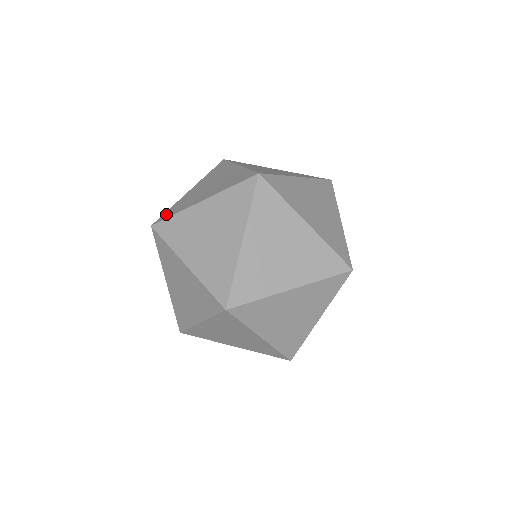
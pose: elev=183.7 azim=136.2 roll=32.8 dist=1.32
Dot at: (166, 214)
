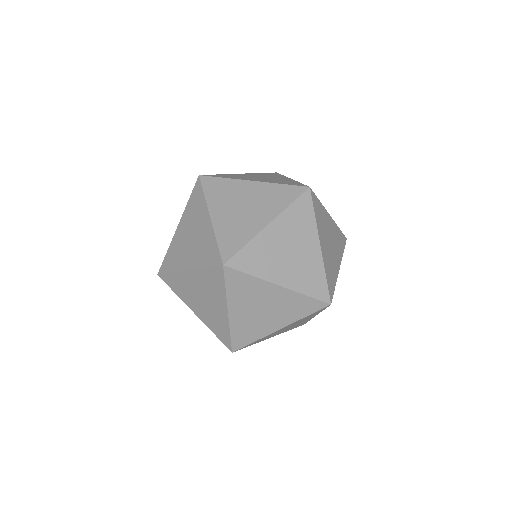
Dot at: occluded
